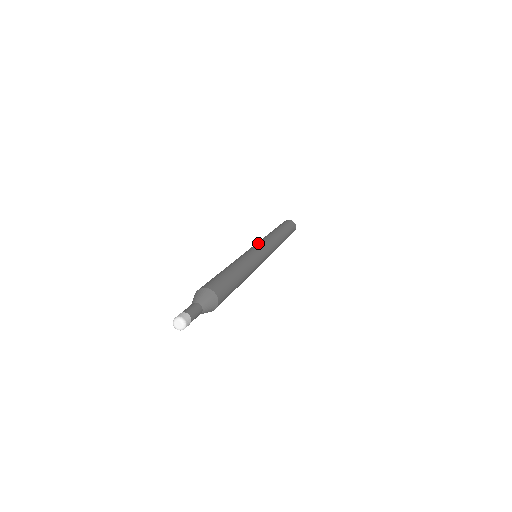
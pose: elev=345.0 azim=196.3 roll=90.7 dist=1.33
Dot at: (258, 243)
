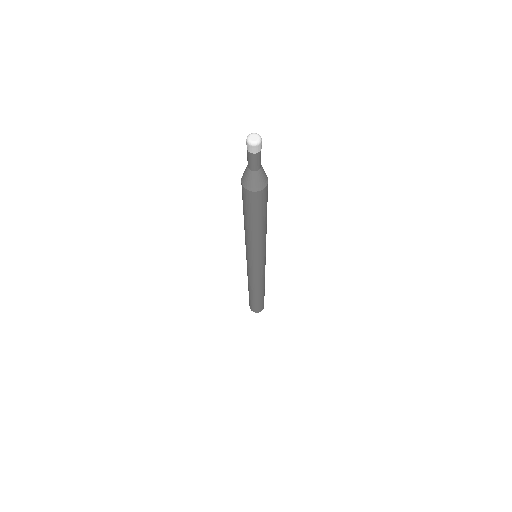
Dot at: occluded
